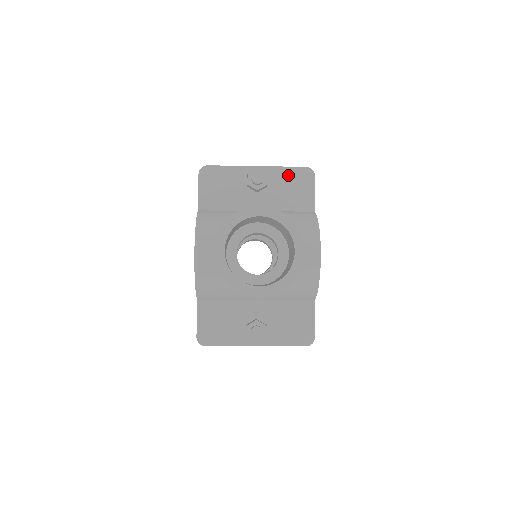
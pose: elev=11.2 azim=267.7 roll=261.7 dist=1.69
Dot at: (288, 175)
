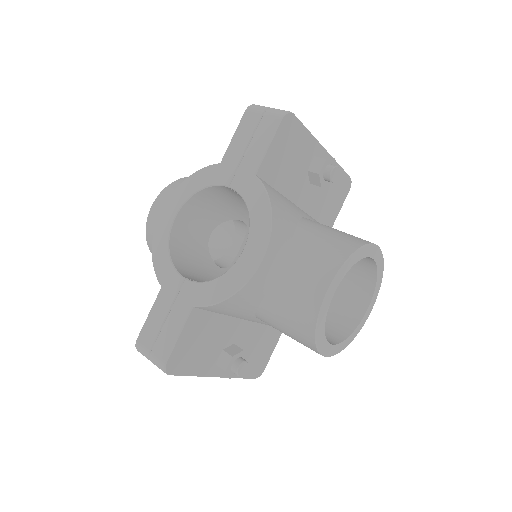
Dot at: occluded
